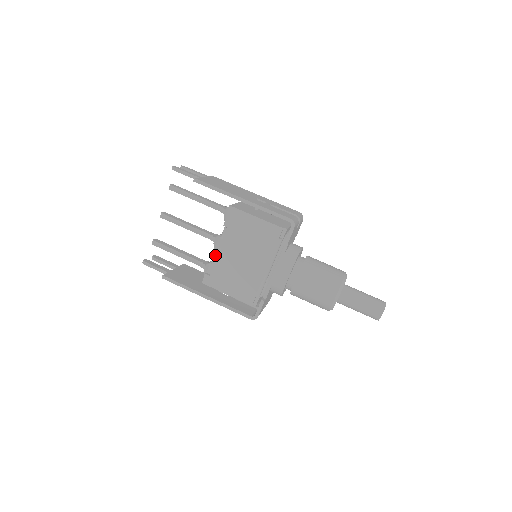
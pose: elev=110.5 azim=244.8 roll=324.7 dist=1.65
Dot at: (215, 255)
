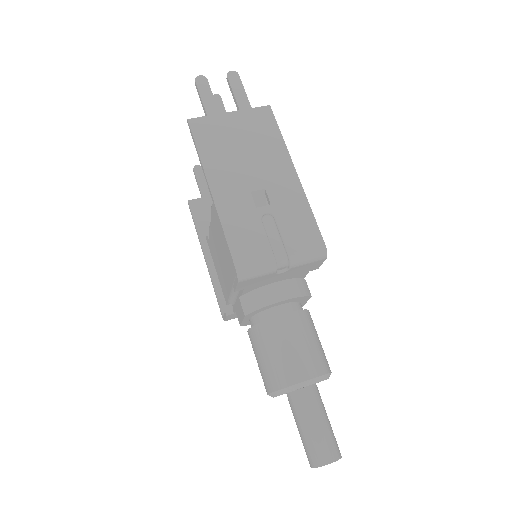
Dot at: occluded
